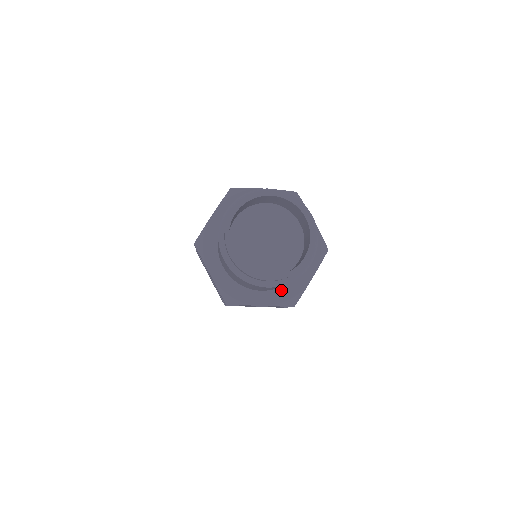
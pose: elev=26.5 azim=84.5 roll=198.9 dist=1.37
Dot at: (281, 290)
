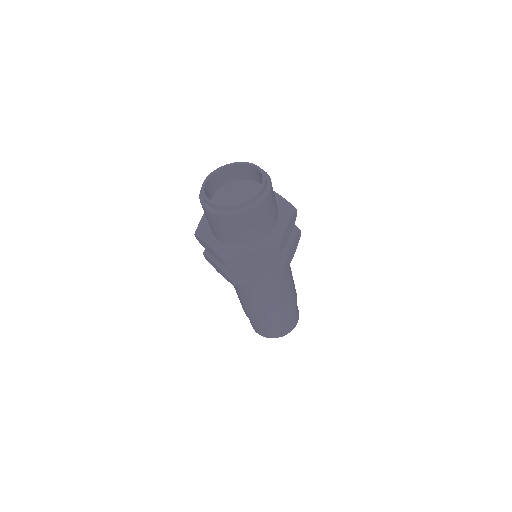
Dot at: (264, 239)
